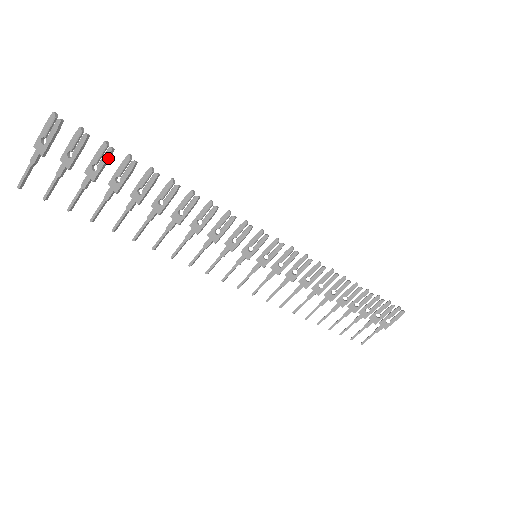
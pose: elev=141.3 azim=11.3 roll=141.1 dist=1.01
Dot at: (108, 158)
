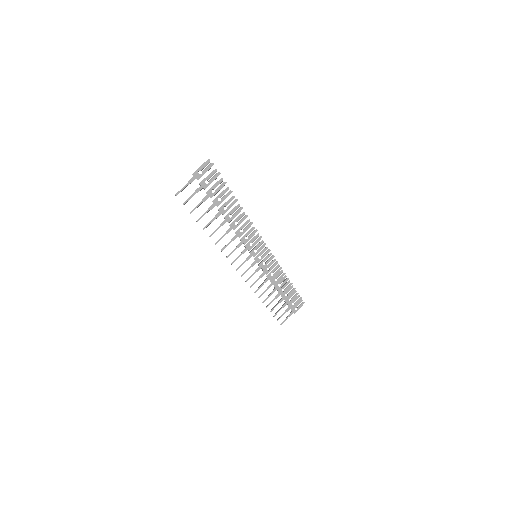
Dot at: occluded
